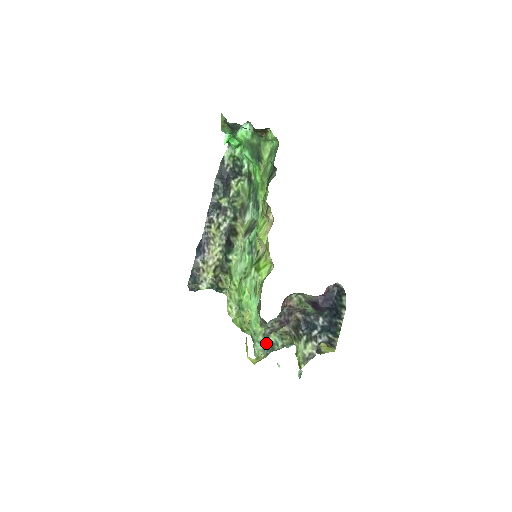
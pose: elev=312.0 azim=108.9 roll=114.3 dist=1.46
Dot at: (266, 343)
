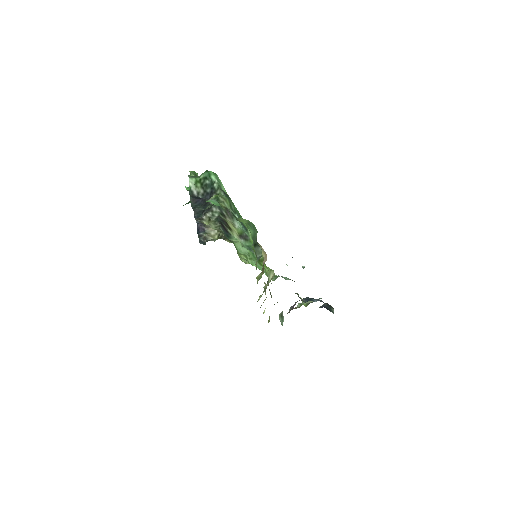
Dot at: (282, 320)
